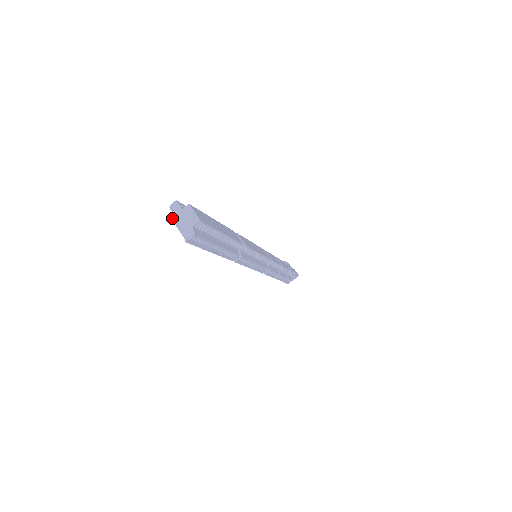
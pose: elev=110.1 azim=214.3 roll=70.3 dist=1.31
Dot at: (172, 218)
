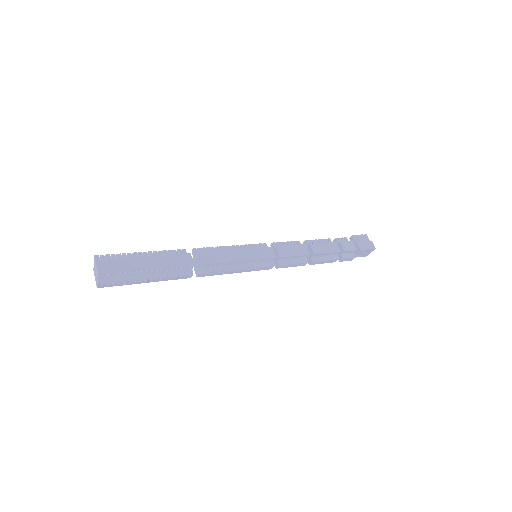
Dot at: (93, 269)
